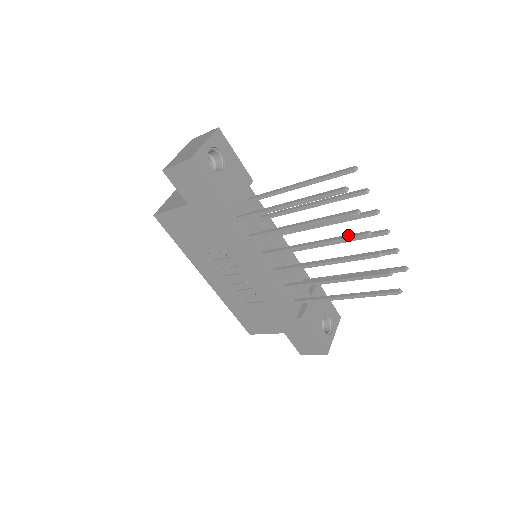
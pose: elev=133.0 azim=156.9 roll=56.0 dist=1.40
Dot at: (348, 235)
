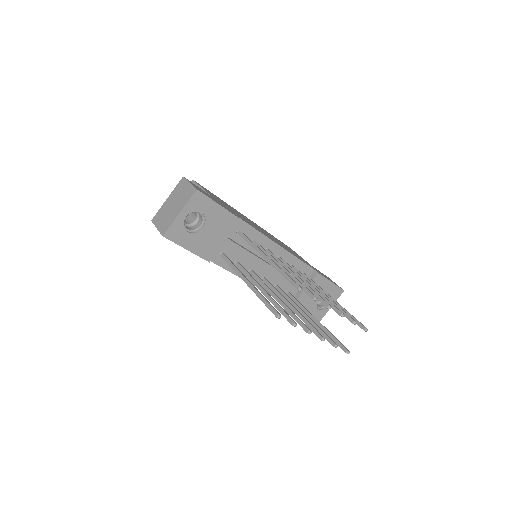
Dot at: (297, 319)
